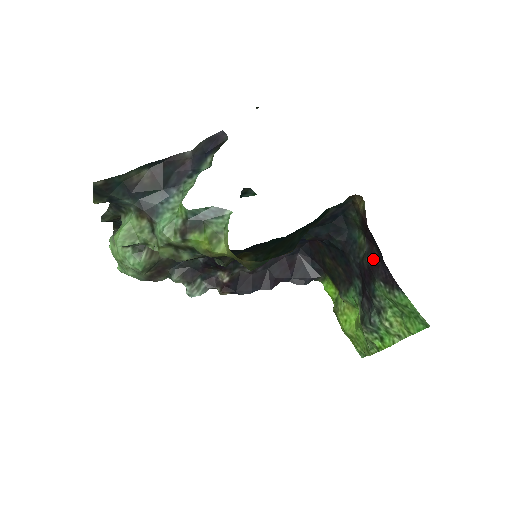
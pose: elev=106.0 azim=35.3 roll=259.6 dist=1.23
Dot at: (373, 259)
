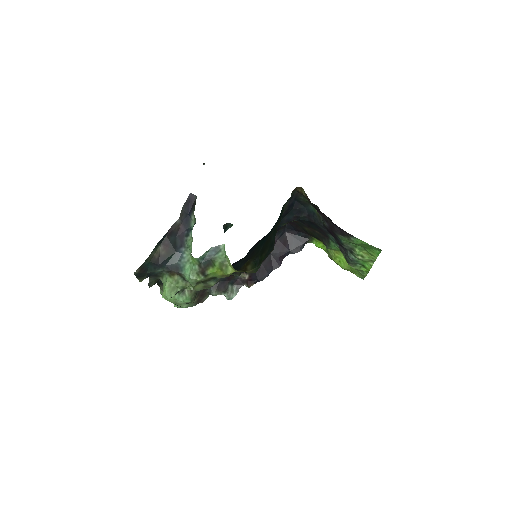
Dot at: (328, 223)
